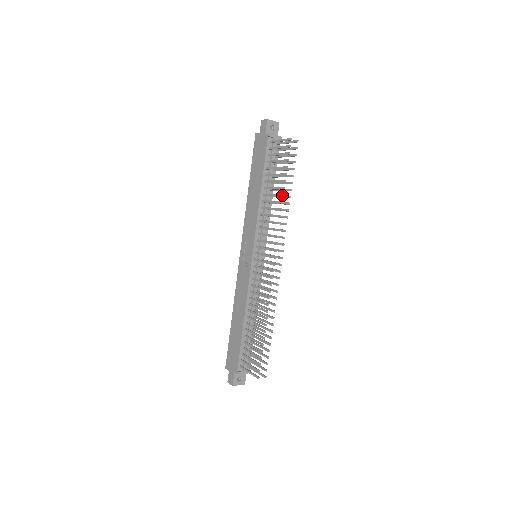
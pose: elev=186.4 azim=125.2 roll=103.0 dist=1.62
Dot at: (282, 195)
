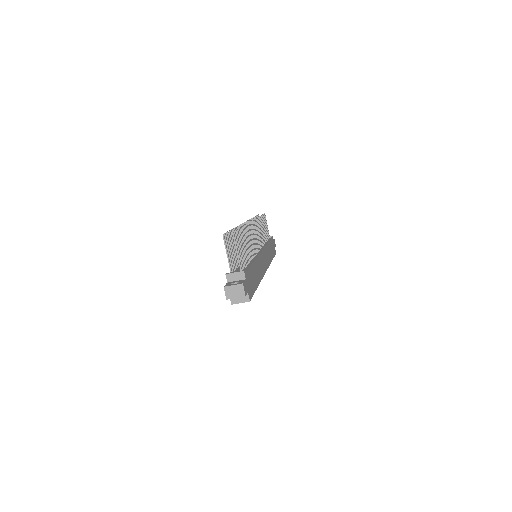
Dot at: occluded
